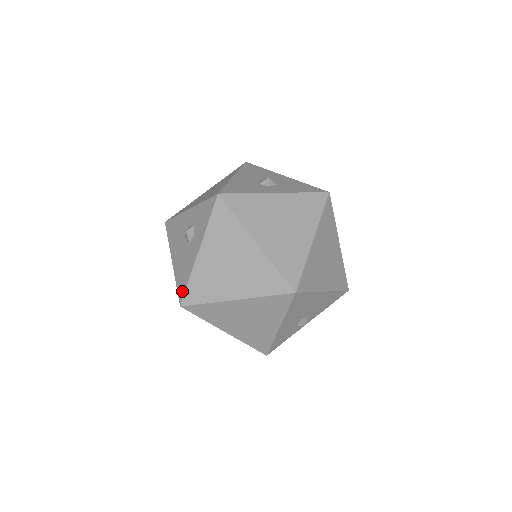
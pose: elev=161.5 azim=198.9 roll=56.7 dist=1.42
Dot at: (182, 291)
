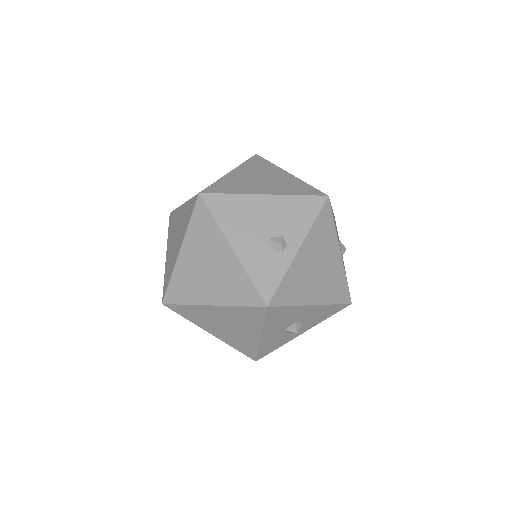
Dot at: occluded
